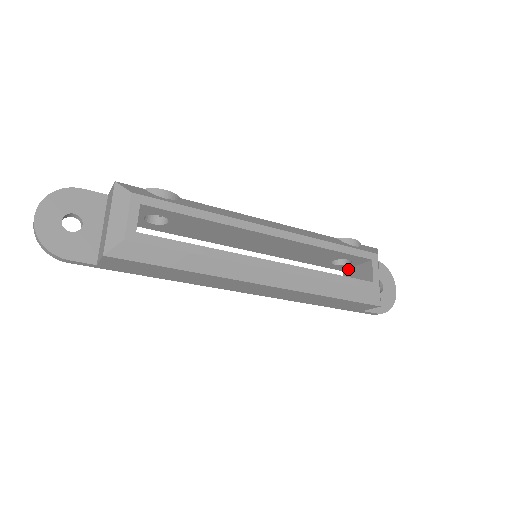
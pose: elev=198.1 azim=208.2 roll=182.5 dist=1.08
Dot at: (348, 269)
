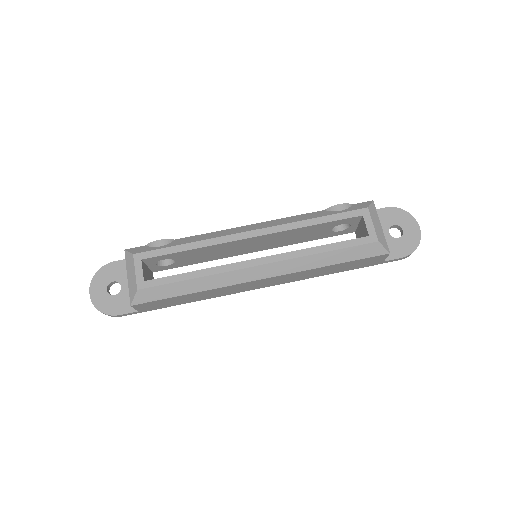
Dot at: (356, 229)
